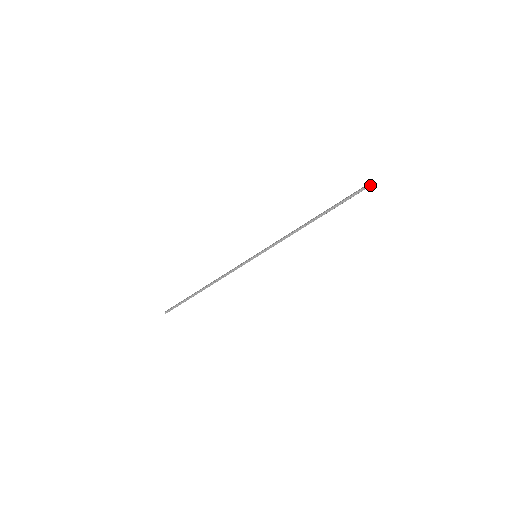
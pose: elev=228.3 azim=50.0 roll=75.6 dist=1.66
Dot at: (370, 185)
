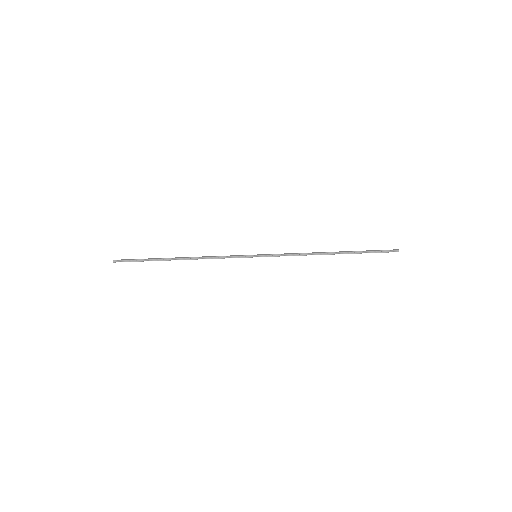
Dot at: (396, 251)
